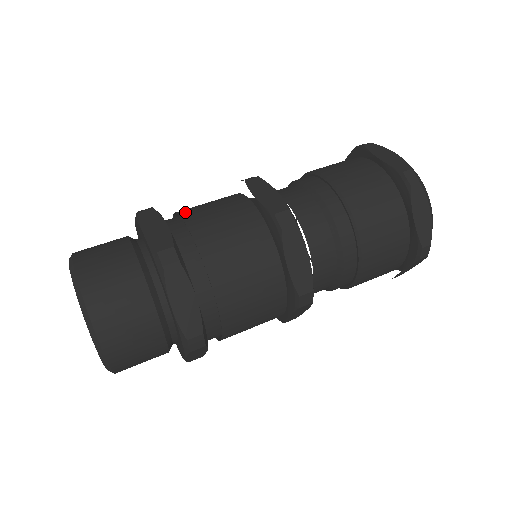
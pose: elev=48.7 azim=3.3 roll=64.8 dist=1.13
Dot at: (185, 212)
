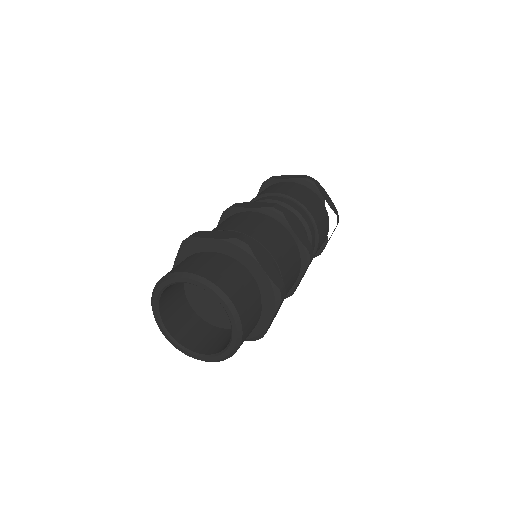
Dot at: occluded
